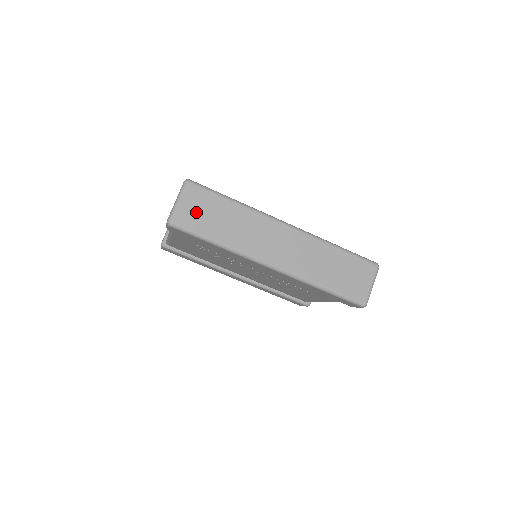
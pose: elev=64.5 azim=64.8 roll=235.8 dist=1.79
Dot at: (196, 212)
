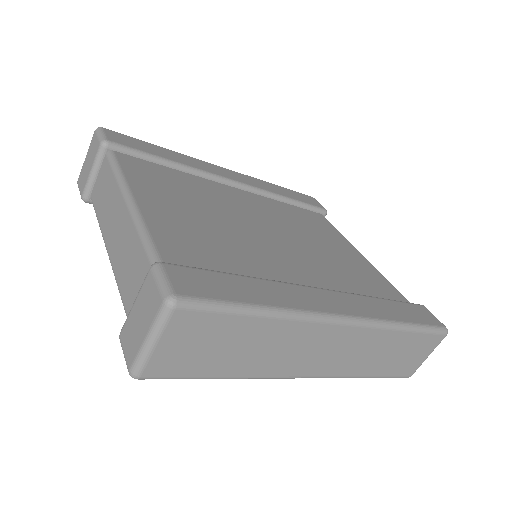
Dot at: (189, 351)
